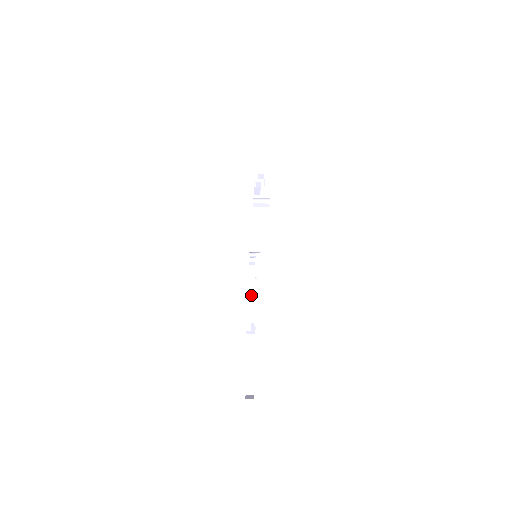
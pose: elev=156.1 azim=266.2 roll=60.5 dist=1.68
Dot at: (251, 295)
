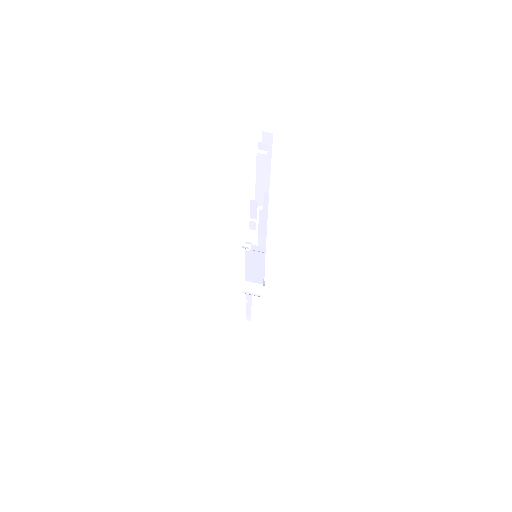
Dot at: (249, 304)
